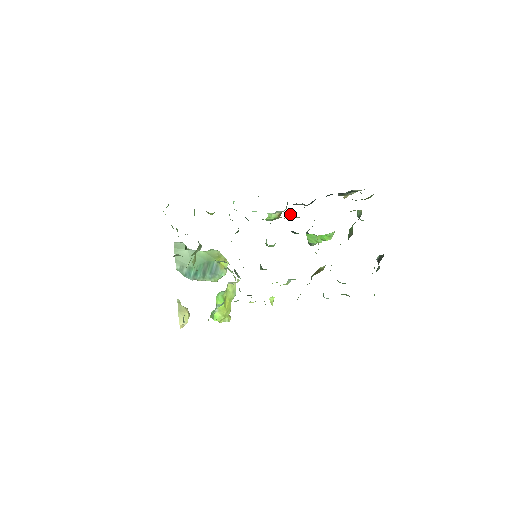
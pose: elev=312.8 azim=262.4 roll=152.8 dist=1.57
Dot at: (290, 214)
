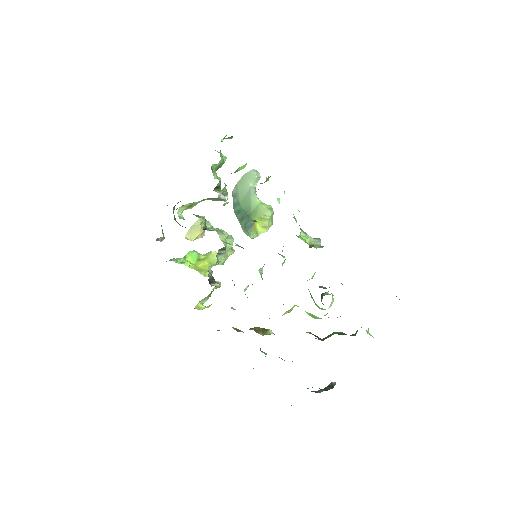
Dot at: occluded
